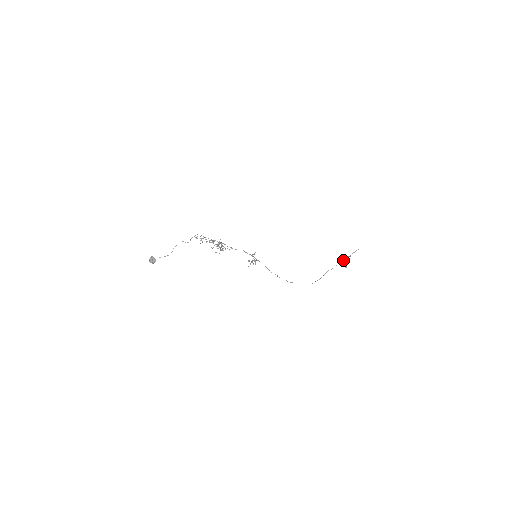
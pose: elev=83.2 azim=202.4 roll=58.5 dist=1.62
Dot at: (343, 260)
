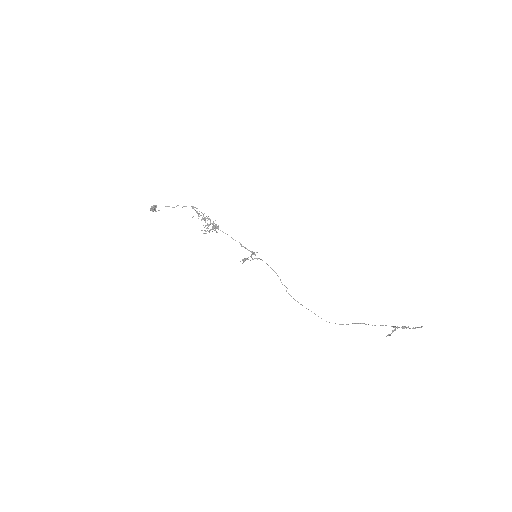
Dot at: occluded
